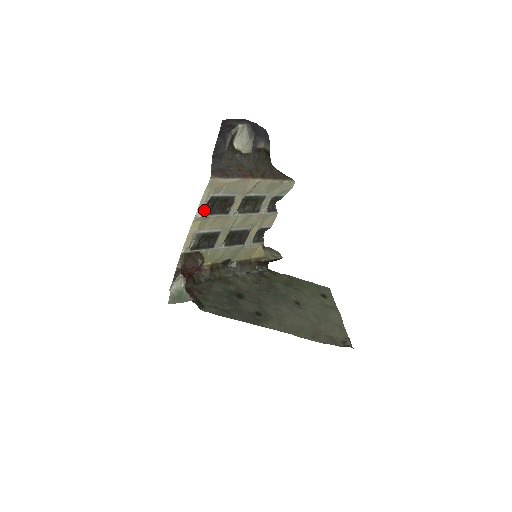
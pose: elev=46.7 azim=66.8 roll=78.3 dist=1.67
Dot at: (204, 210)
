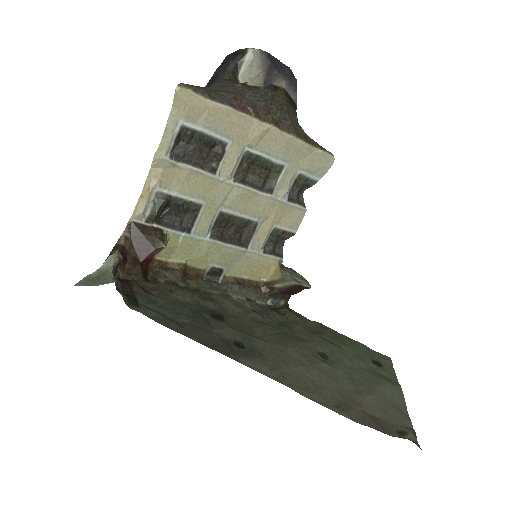
Dot at: (170, 149)
